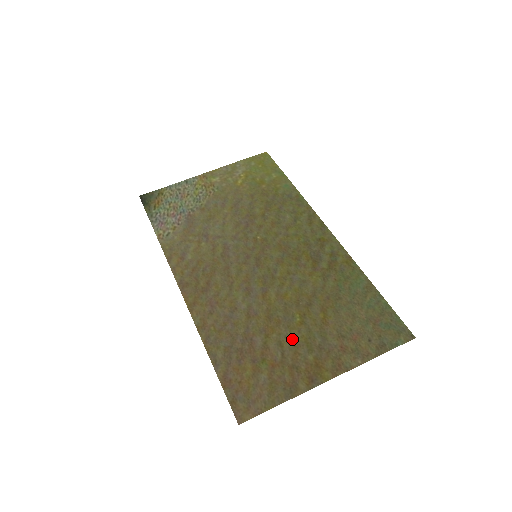
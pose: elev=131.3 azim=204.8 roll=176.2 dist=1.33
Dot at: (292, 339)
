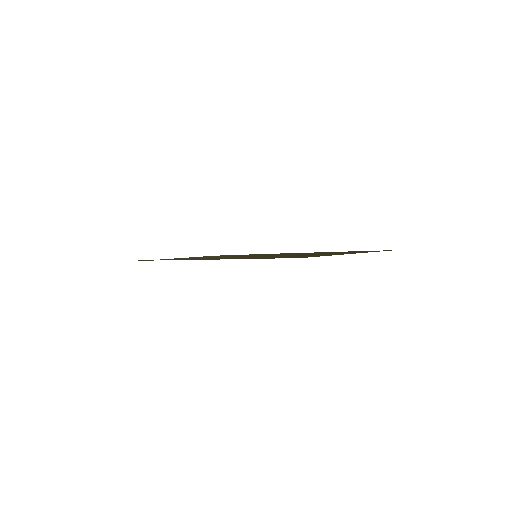
Dot at: occluded
